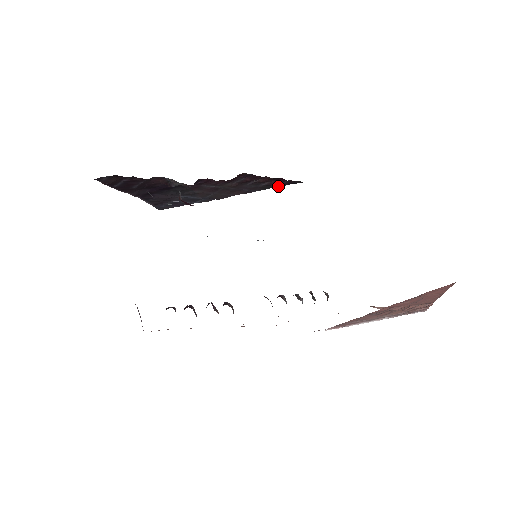
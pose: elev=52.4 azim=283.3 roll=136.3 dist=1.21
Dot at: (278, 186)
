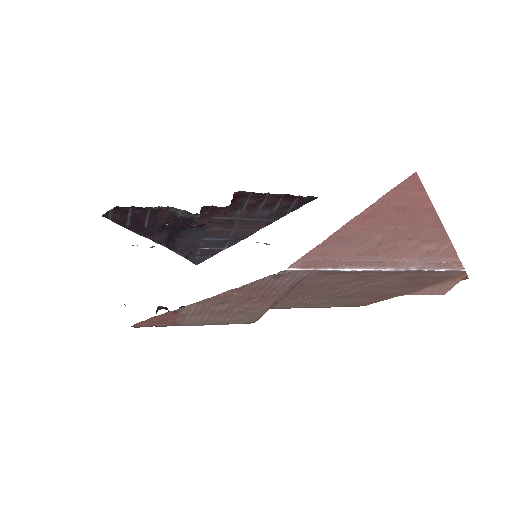
Dot at: (294, 209)
